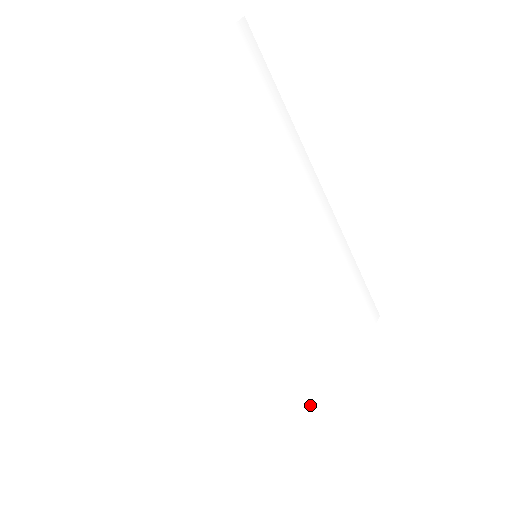
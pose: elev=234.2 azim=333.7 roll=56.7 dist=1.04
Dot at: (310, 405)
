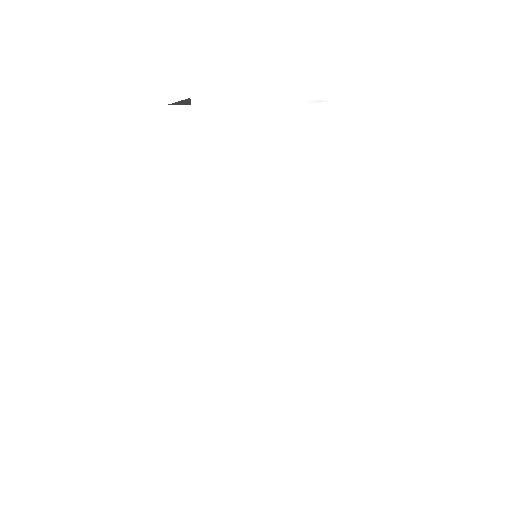
Dot at: (221, 380)
